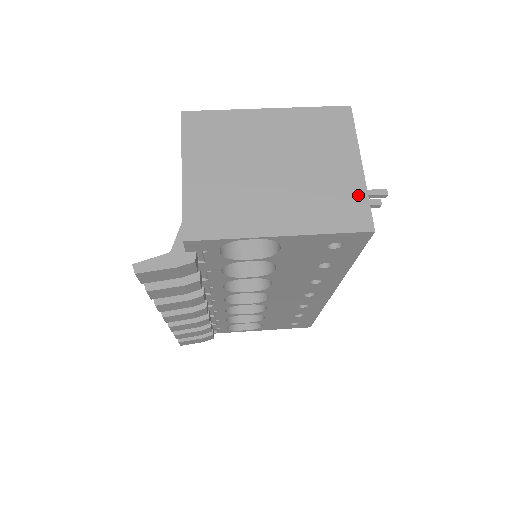
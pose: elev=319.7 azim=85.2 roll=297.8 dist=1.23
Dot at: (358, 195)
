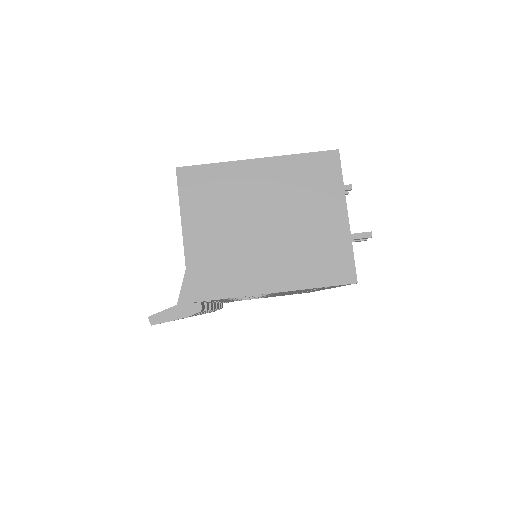
Dot at: (343, 248)
